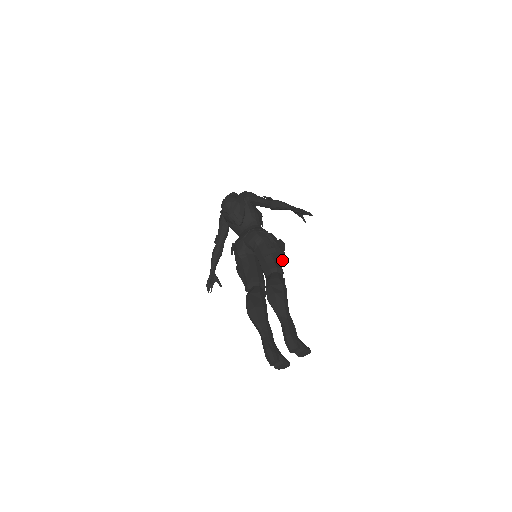
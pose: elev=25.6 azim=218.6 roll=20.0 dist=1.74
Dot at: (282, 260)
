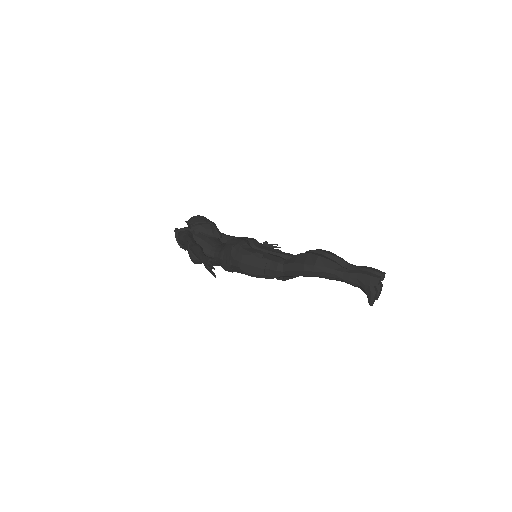
Dot at: occluded
